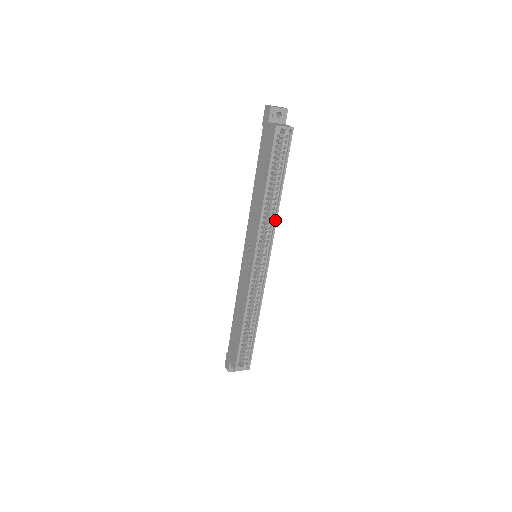
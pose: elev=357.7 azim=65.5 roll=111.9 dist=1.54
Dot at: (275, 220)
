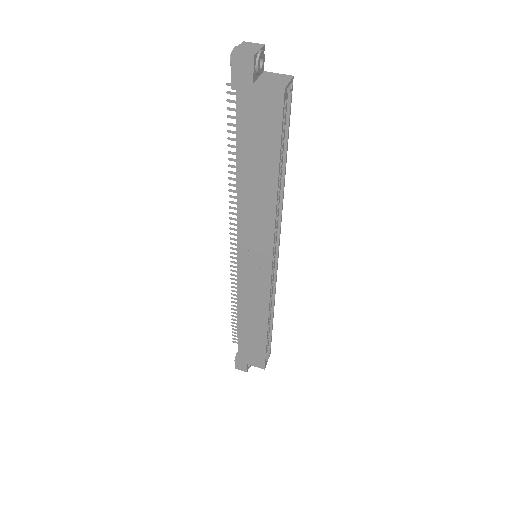
Dot at: (282, 207)
